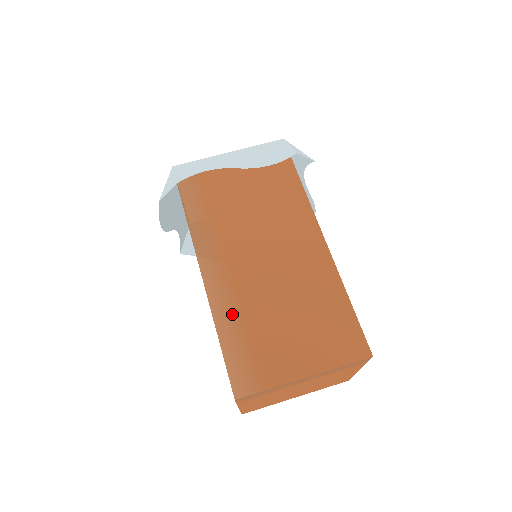
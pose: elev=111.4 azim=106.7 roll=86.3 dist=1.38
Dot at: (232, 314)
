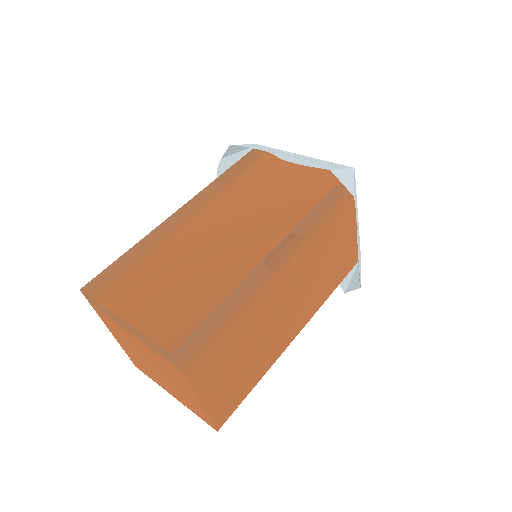
Dot at: (153, 245)
